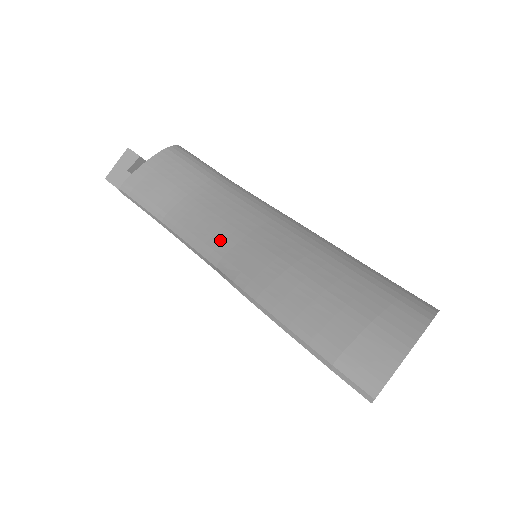
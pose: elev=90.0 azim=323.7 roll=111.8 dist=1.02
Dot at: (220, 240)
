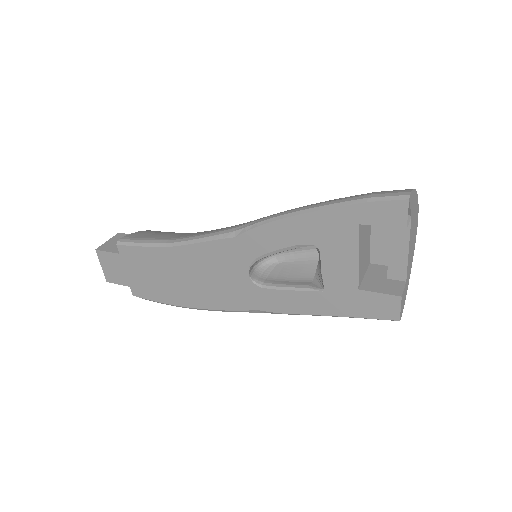
Dot at: (231, 226)
